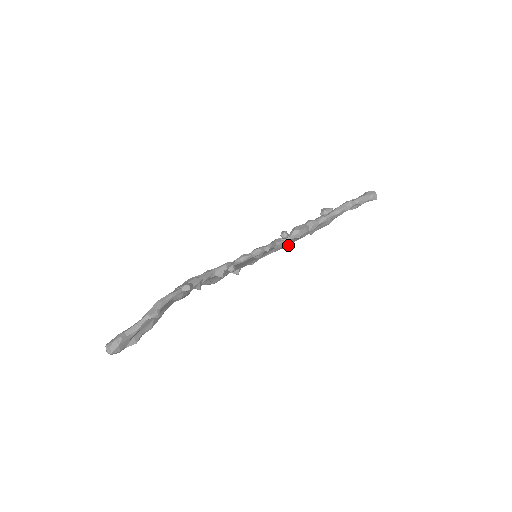
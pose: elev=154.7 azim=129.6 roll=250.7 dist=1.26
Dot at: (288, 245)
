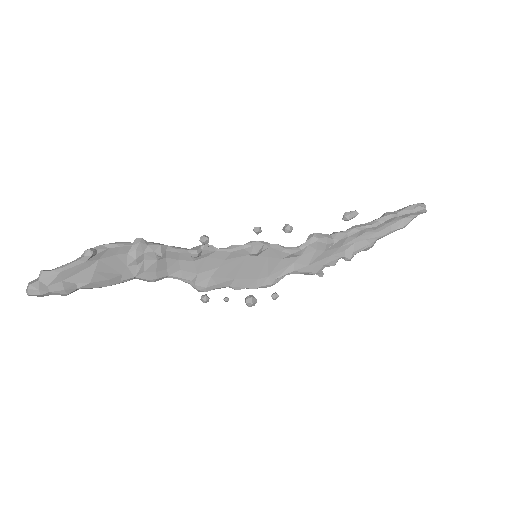
Dot at: (317, 270)
